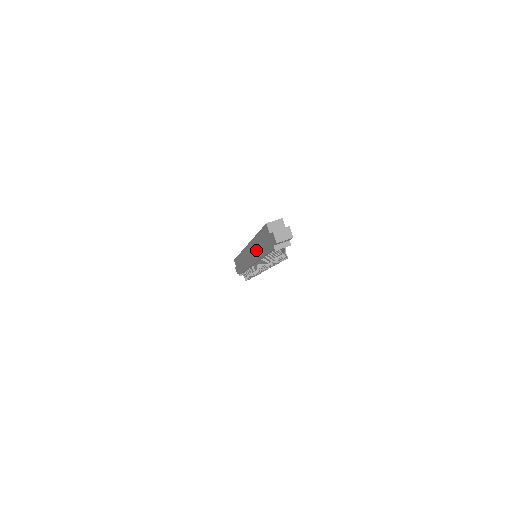
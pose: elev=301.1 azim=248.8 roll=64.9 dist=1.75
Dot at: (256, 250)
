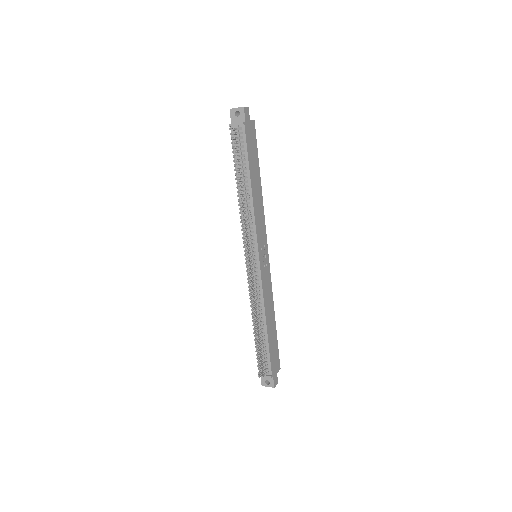
Dot at: occluded
